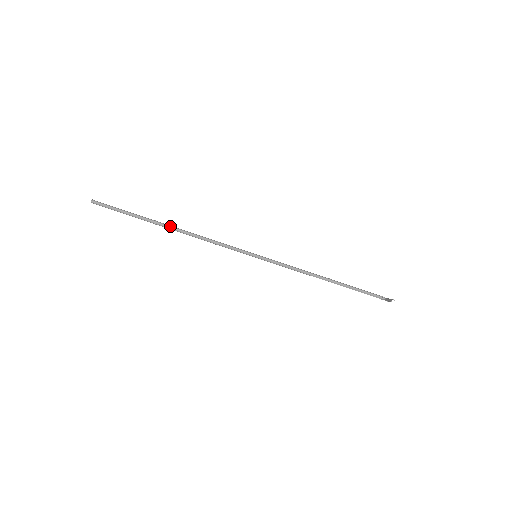
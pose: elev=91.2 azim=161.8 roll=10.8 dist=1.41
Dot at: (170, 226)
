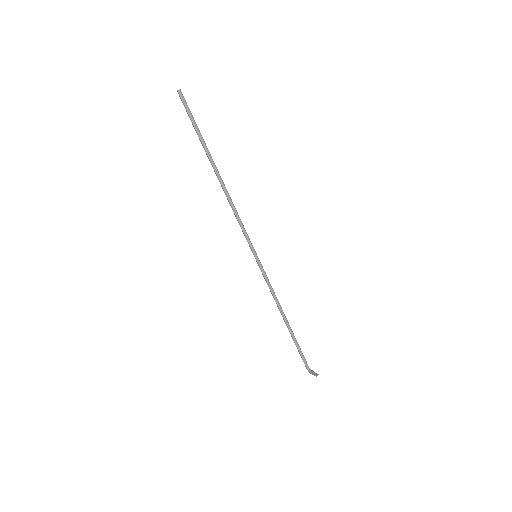
Dot at: (218, 171)
